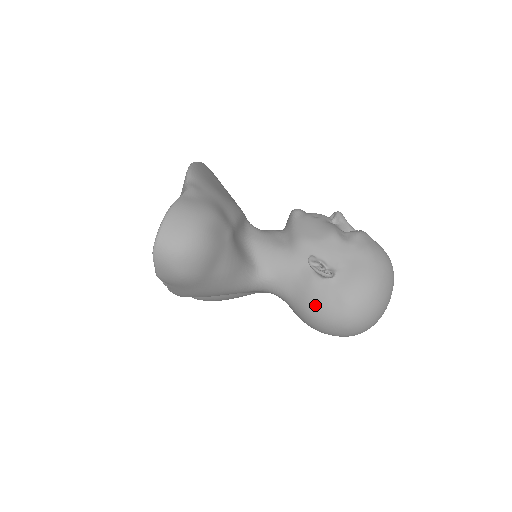
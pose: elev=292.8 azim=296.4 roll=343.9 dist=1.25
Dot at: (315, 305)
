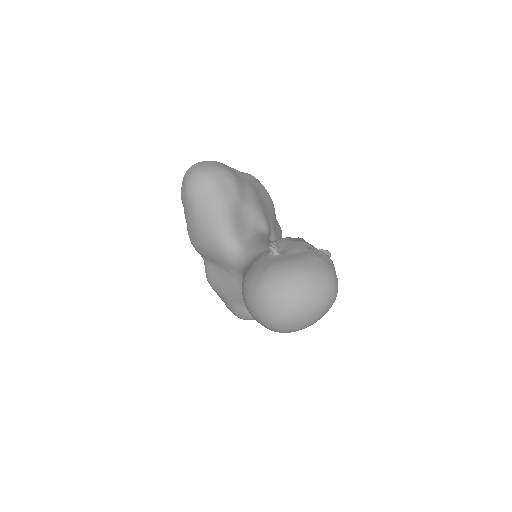
Dot at: (251, 269)
